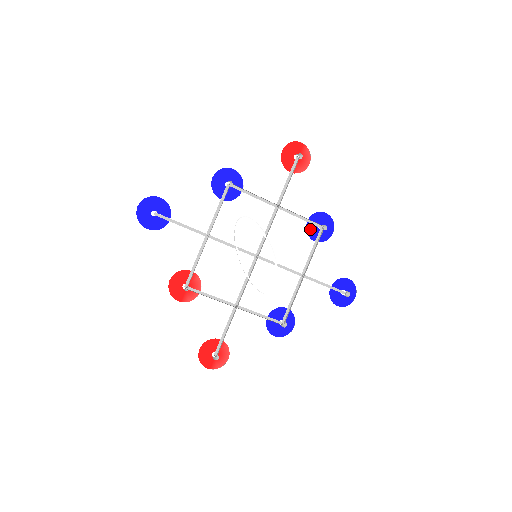
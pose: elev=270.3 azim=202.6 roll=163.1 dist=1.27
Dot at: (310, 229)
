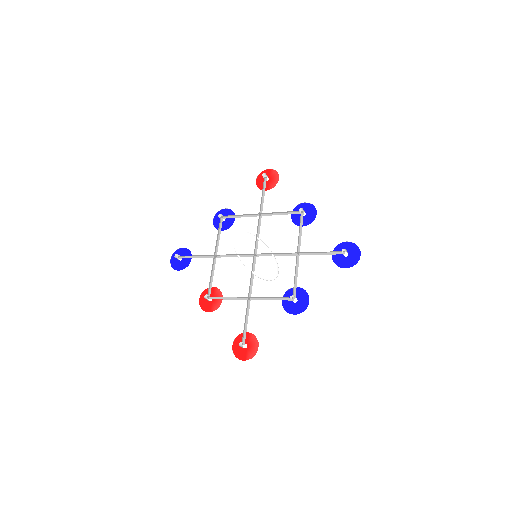
Dot at: (296, 220)
